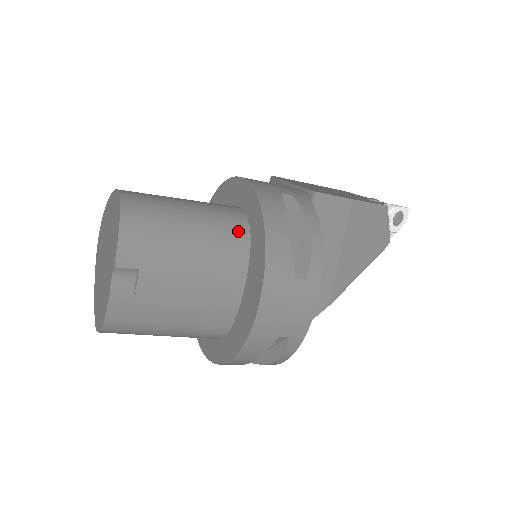
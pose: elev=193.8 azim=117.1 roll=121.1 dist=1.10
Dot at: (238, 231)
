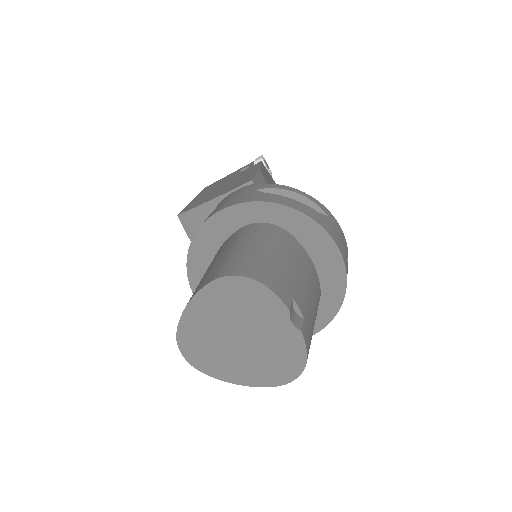
Dot at: (277, 231)
